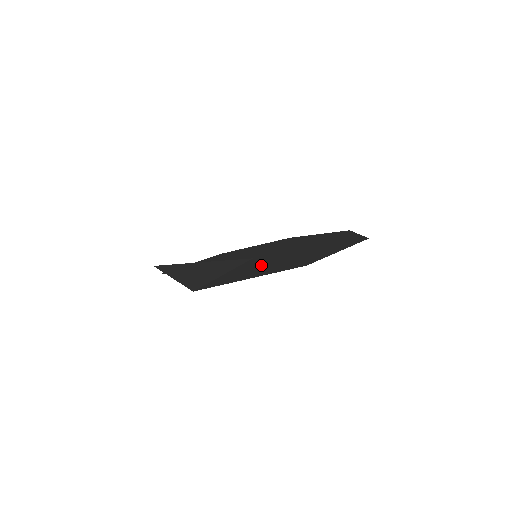
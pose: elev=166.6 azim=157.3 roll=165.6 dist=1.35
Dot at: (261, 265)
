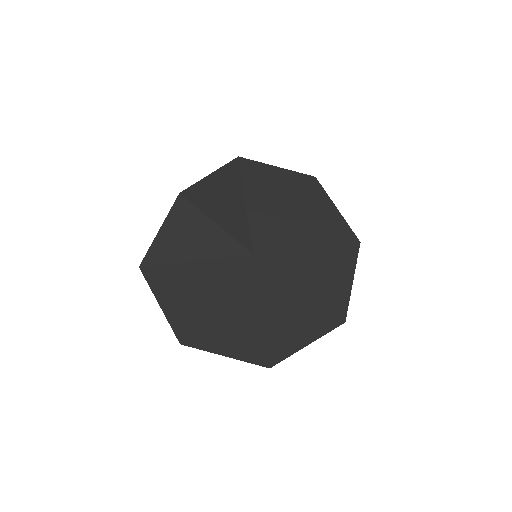
Dot at: (208, 288)
